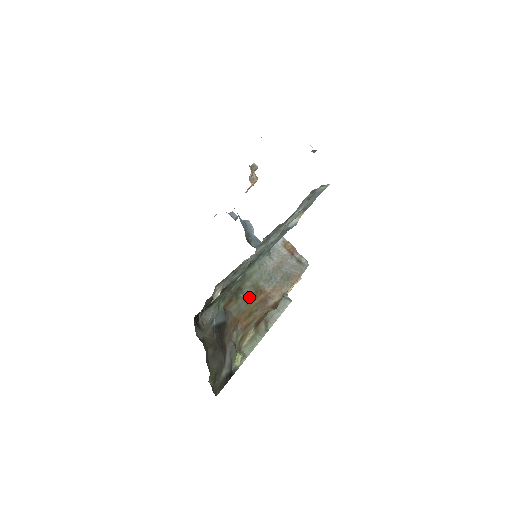
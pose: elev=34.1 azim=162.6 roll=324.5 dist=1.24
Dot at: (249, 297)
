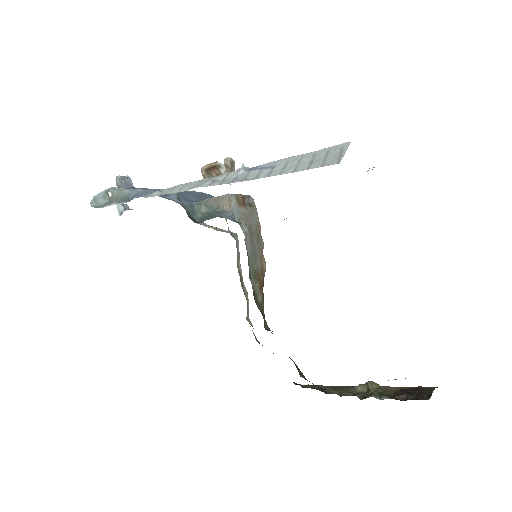
Dot at: (260, 292)
